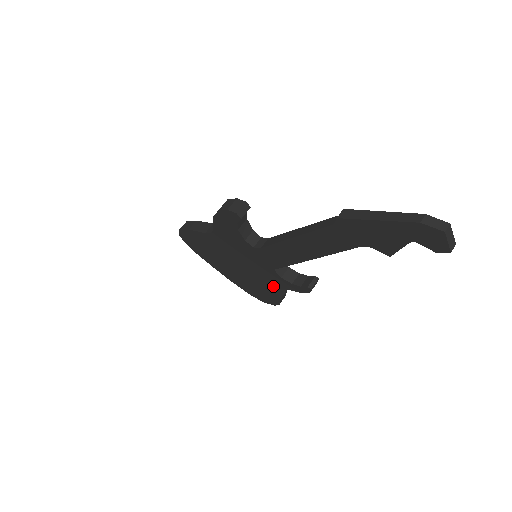
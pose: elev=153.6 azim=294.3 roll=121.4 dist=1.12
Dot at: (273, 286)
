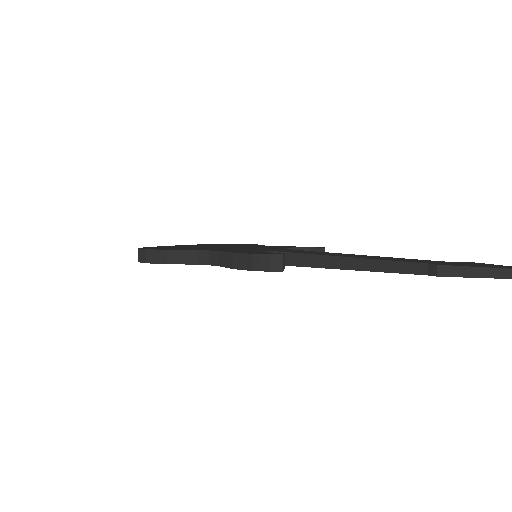
Dot at: occluded
